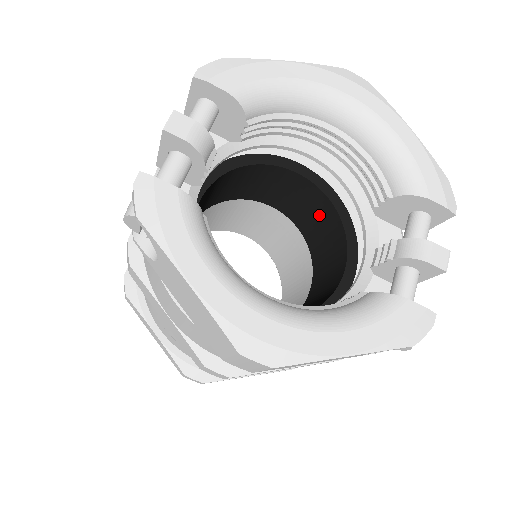
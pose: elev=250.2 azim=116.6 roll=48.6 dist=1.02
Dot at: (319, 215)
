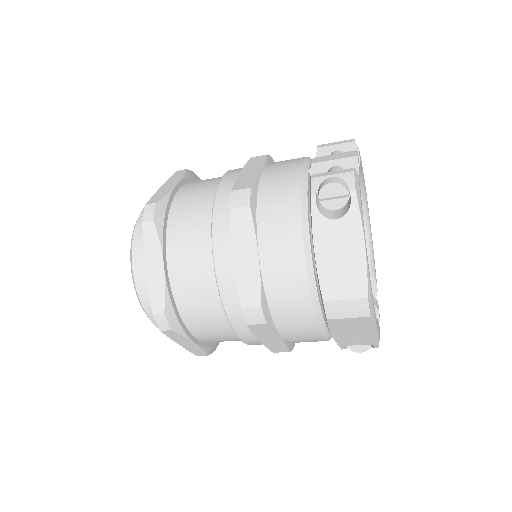
Dot at: occluded
